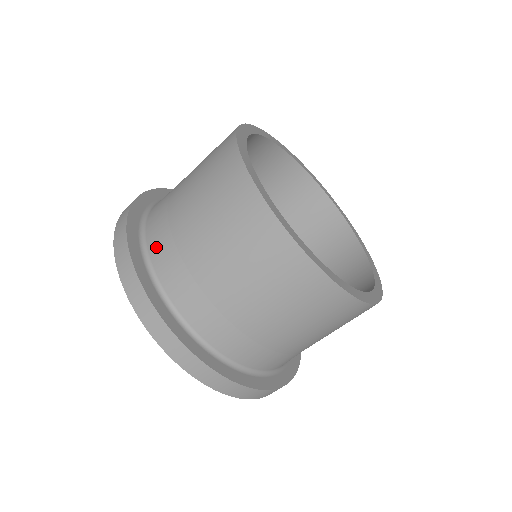
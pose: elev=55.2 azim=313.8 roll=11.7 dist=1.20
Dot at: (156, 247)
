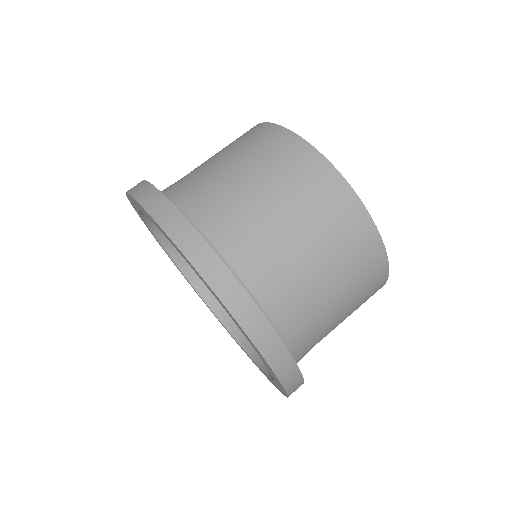
Dot at: (177, 191)
